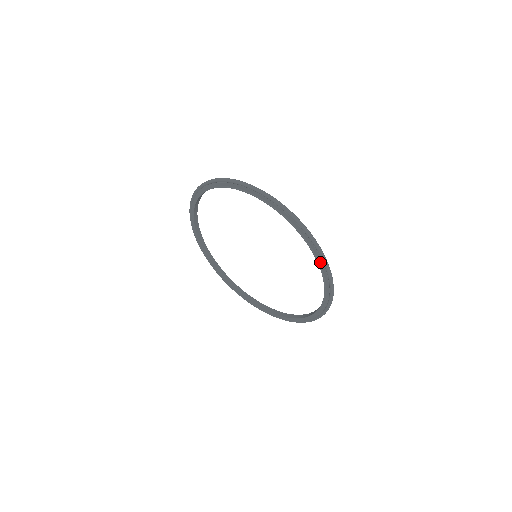
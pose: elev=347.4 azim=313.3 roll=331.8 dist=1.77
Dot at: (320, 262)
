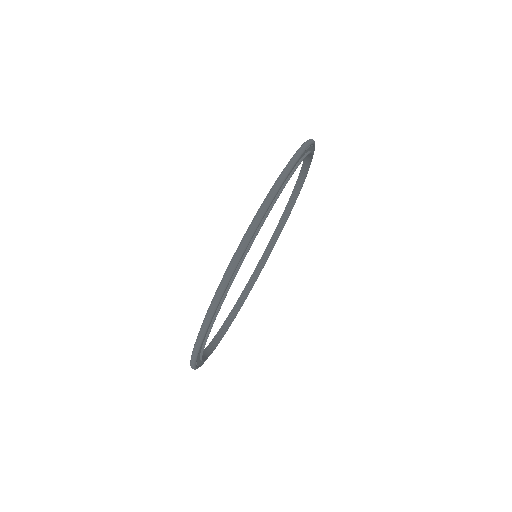
Dot at: occluded
